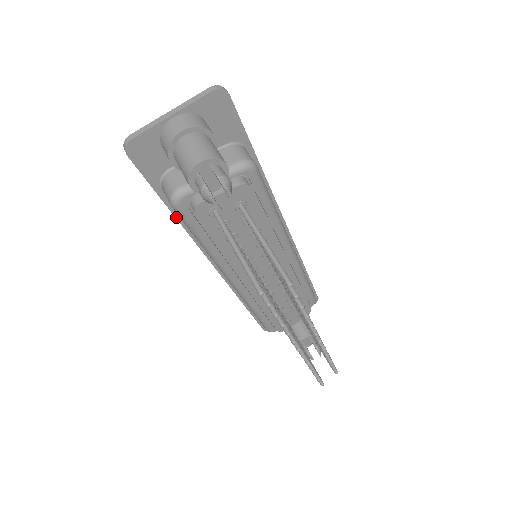
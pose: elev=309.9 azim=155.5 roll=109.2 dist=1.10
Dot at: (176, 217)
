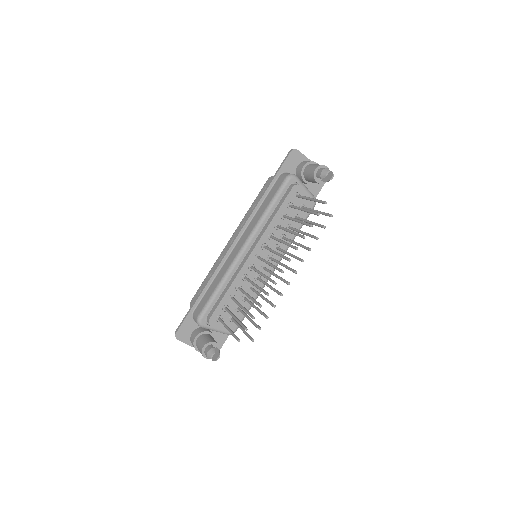
Dot at: (265, 192)
